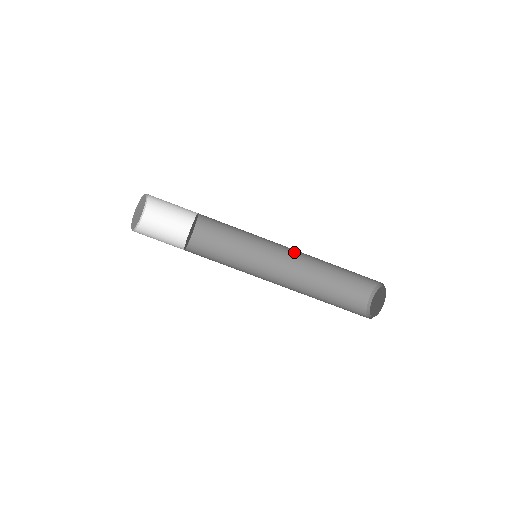
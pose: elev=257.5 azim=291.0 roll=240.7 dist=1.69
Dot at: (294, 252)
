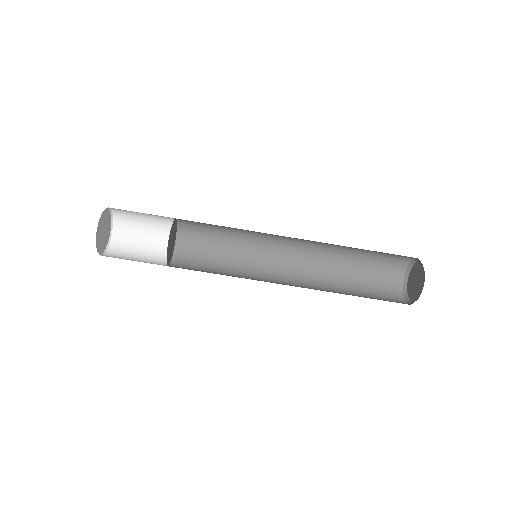
Dot at: (301, 243)
